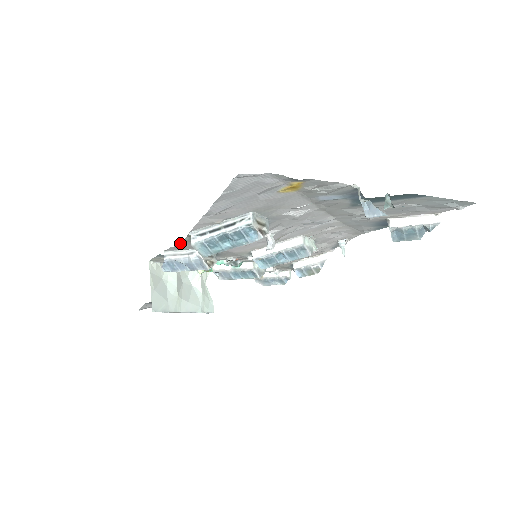
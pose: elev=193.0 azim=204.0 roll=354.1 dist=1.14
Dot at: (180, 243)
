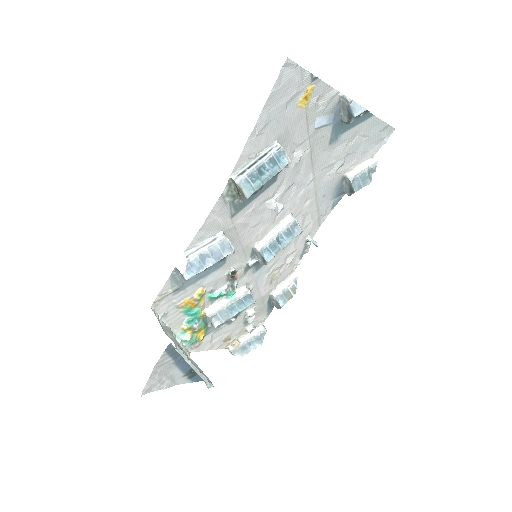
Dot at: (213, 210)
